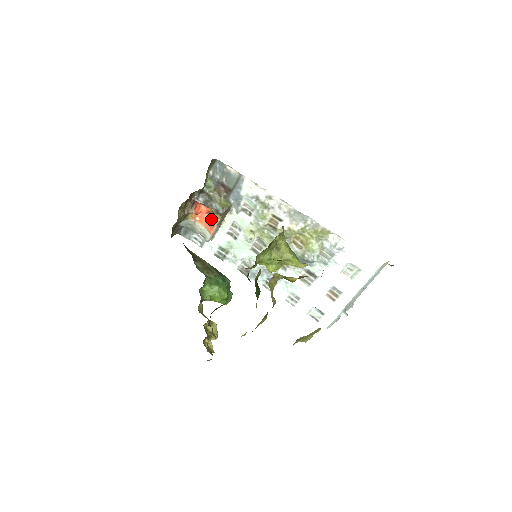
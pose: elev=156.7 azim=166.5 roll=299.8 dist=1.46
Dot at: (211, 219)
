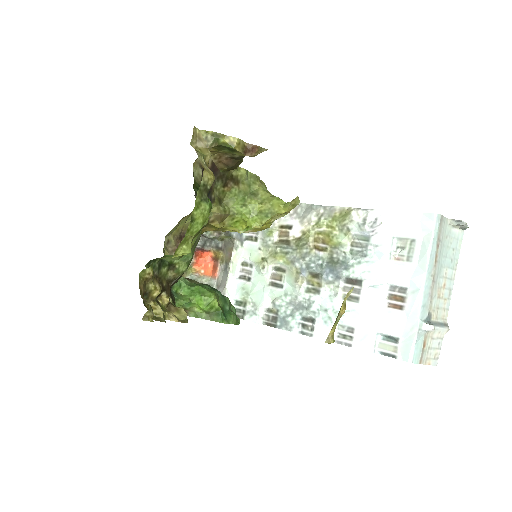
Dot at: (215, 263)
